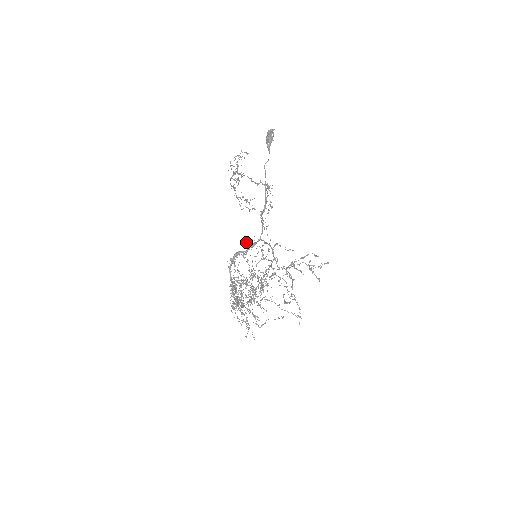
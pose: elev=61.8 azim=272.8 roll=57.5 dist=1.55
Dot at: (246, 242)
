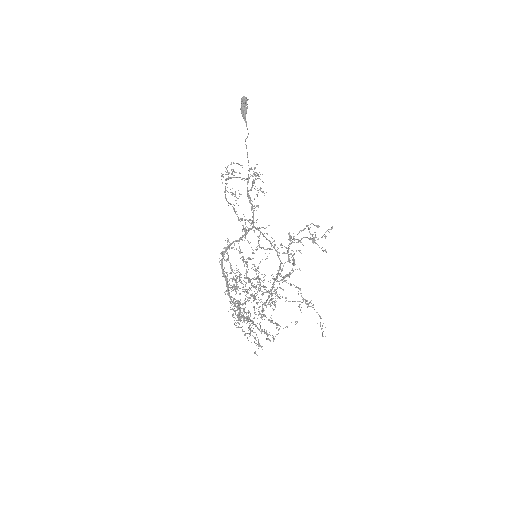
Dot at: occluded
